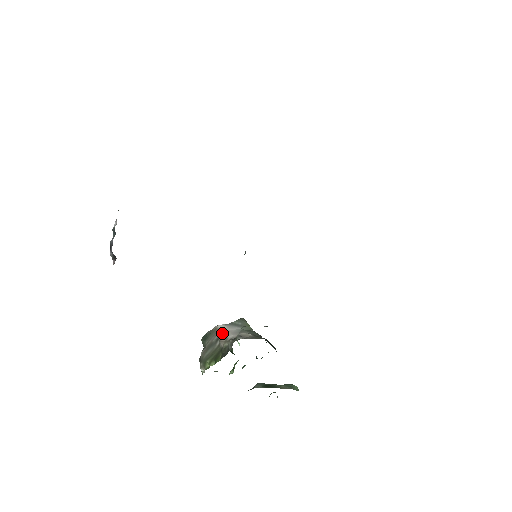
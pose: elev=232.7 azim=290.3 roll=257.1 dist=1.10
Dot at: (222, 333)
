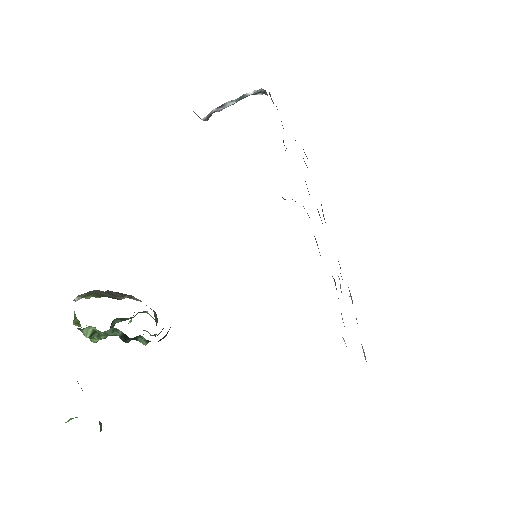
Dot at: (134, 298)
